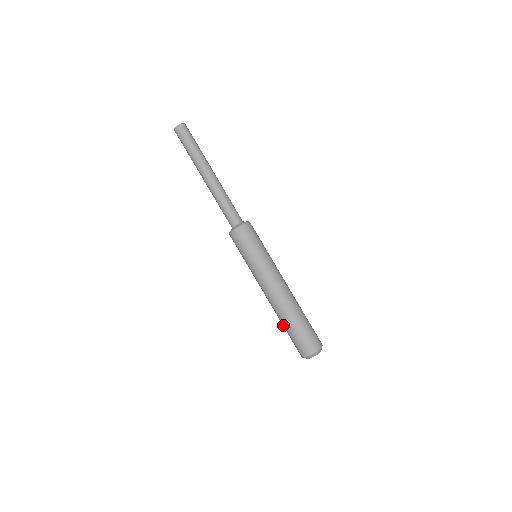
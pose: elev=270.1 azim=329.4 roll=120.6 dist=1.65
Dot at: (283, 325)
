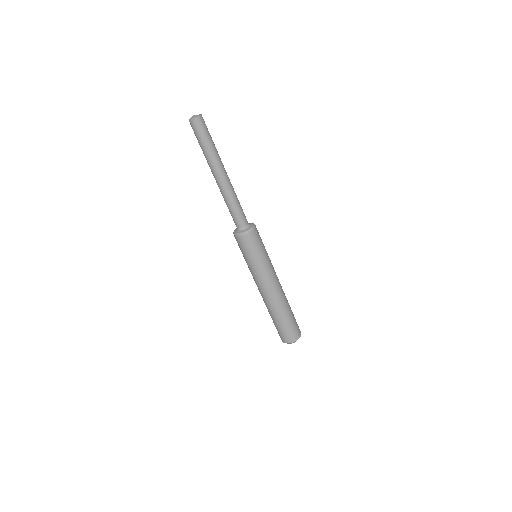
Dot at: (277, 318)
